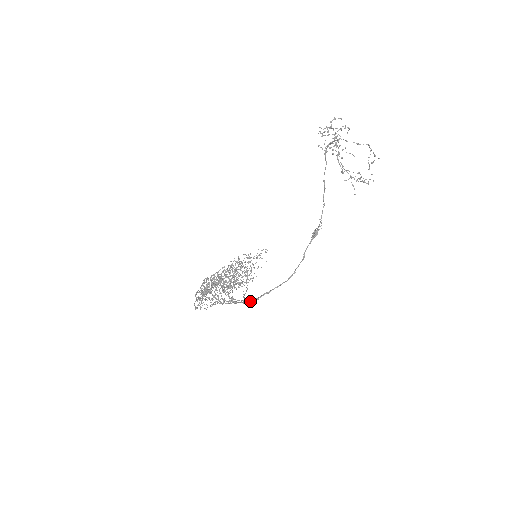
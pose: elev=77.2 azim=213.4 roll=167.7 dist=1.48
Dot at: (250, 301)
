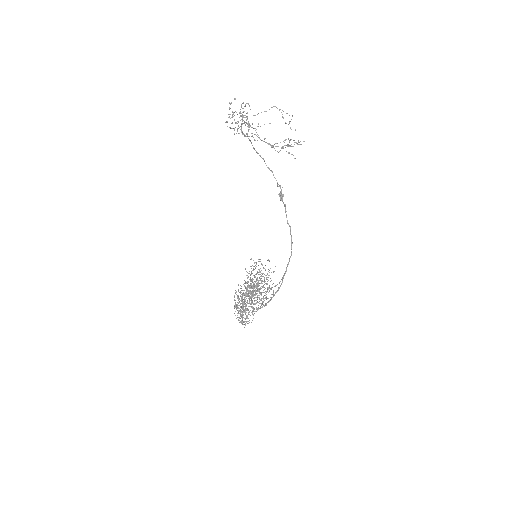
Dot at: (278, 290)
